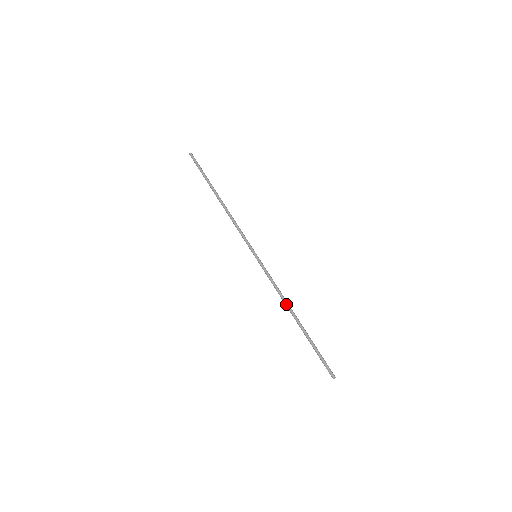
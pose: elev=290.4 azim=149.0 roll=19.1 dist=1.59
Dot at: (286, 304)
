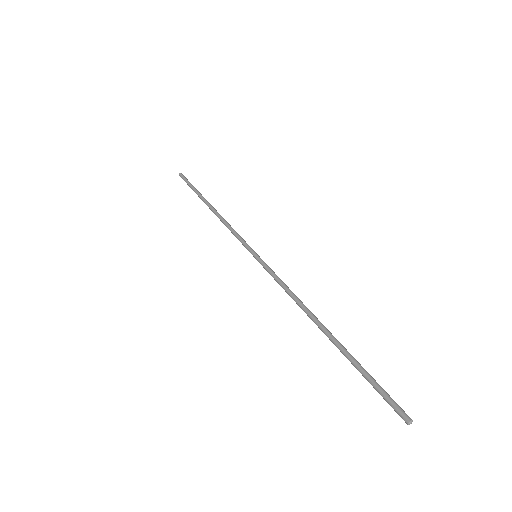
Dot at: (304, 307)
